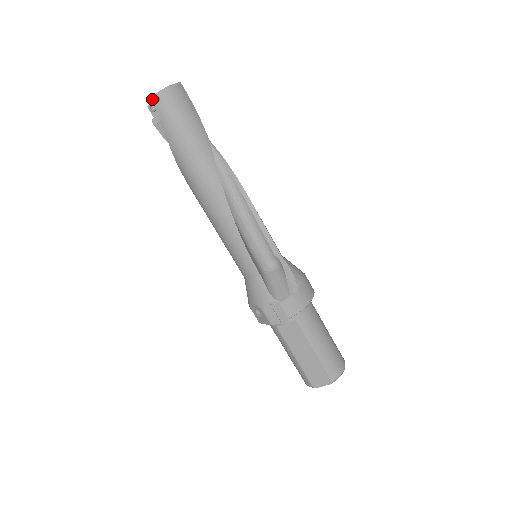
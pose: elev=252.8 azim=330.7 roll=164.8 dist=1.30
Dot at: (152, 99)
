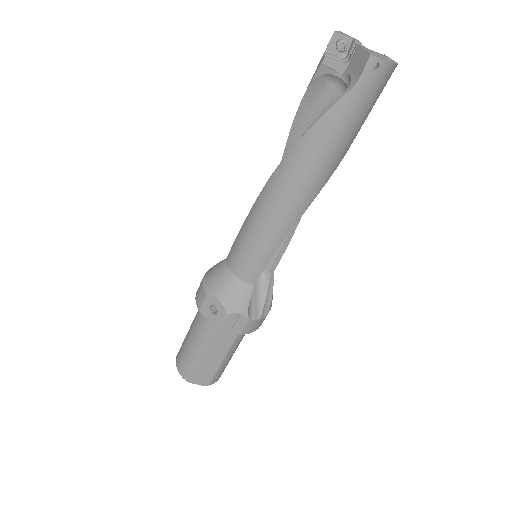
Dot at: (373, 59)
